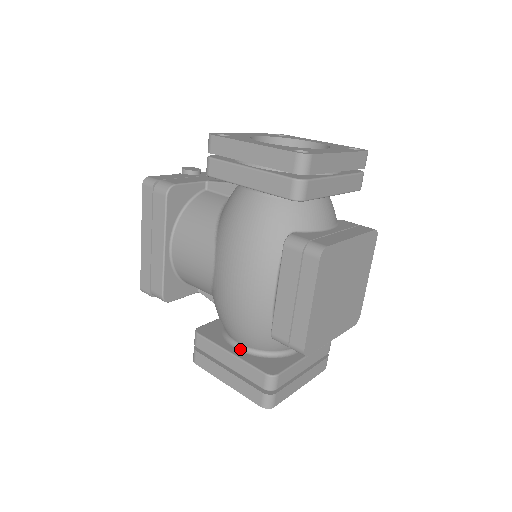
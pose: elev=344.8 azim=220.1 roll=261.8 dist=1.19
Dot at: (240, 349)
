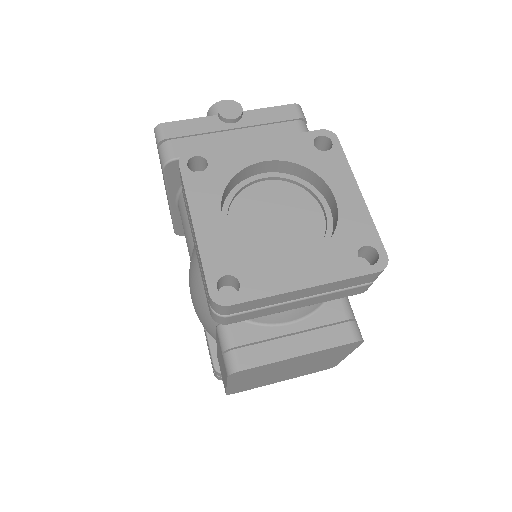
Dot at: occluded
